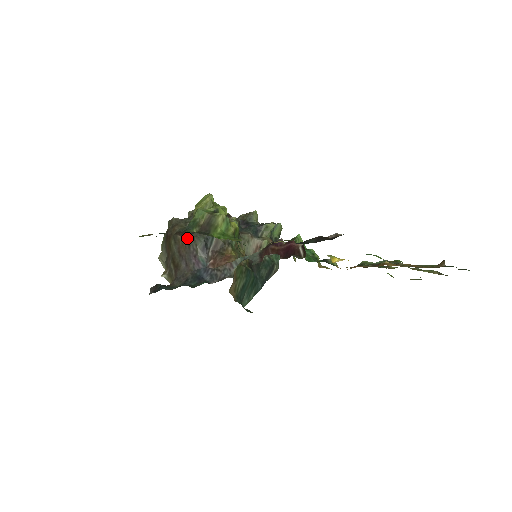
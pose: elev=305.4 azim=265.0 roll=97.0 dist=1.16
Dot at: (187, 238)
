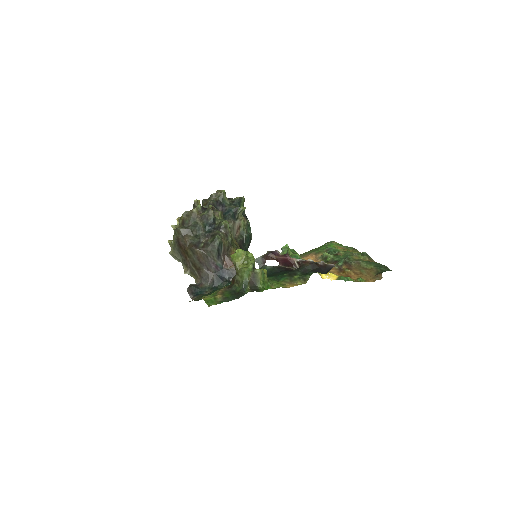
Dot at: (203, 251)
